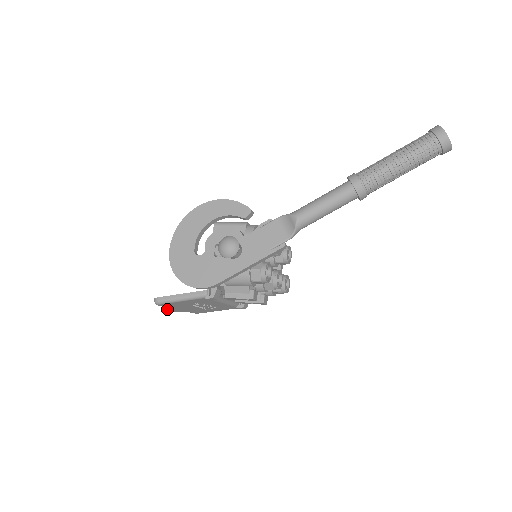
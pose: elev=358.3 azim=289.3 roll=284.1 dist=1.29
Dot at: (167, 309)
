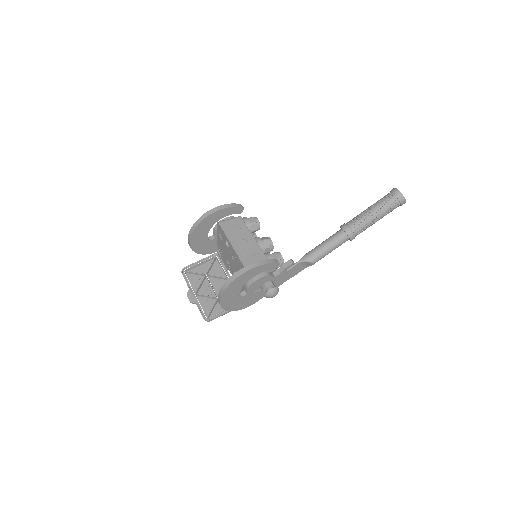
Dot at: occluded
